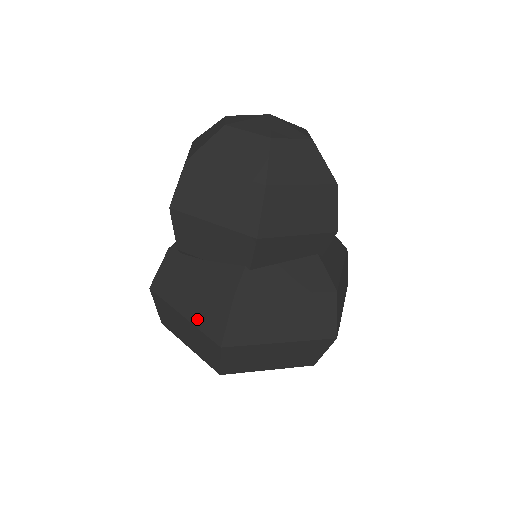
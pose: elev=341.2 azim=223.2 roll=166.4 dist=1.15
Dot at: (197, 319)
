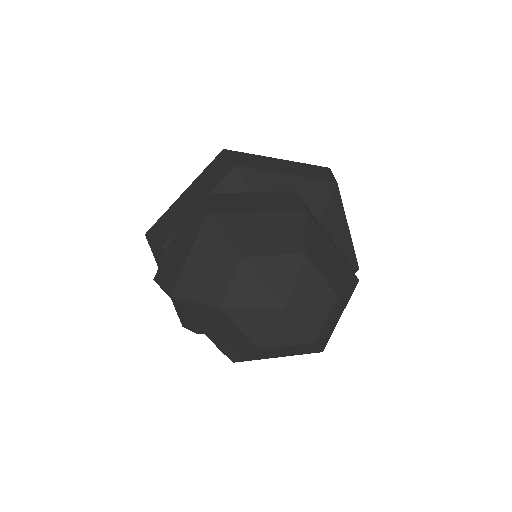
Dot at: occluded
